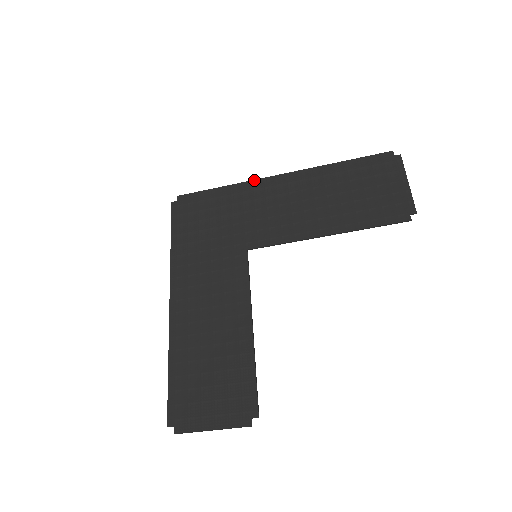
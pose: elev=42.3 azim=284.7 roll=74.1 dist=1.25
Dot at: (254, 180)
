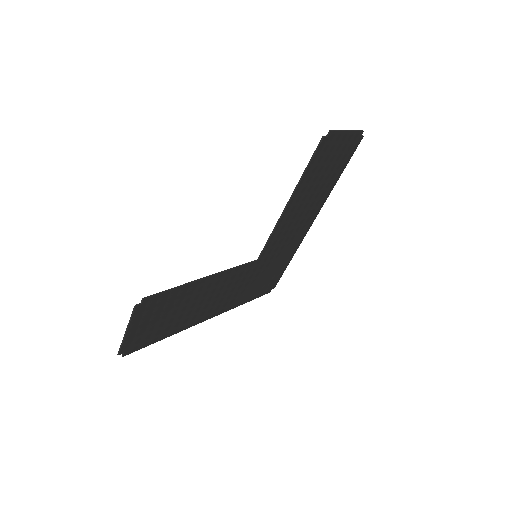
Dot at: (302, 238)
